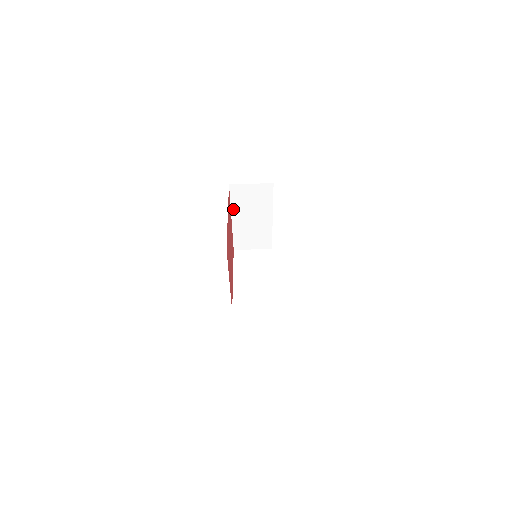
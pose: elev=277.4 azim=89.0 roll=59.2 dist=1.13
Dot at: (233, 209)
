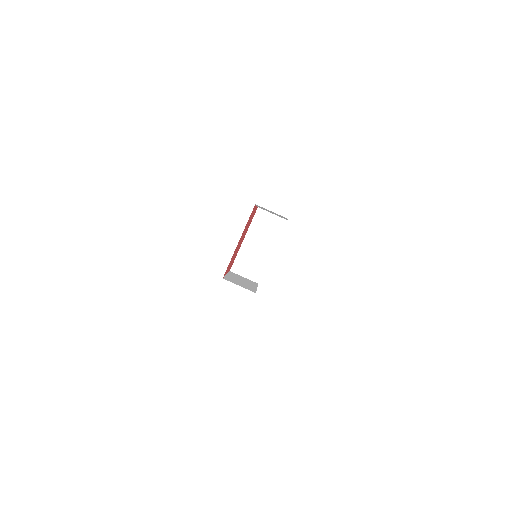
Dot at: (250, 230)
